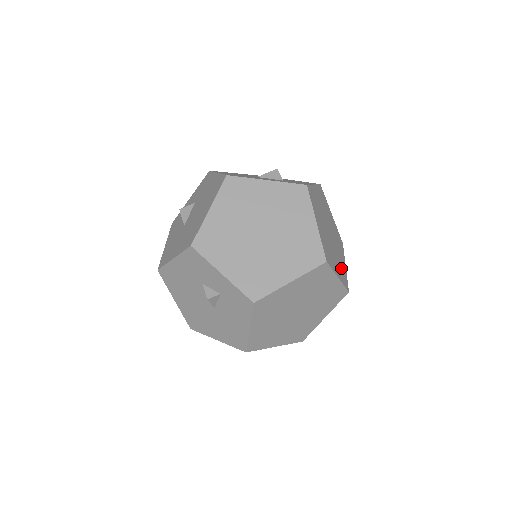
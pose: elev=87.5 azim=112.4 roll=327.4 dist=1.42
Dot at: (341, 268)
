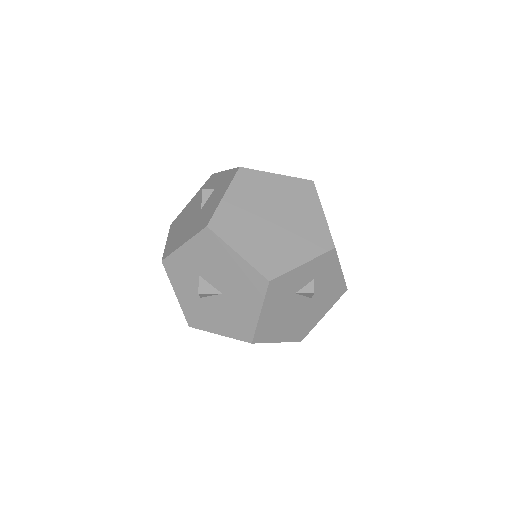
Dot at: occluded
